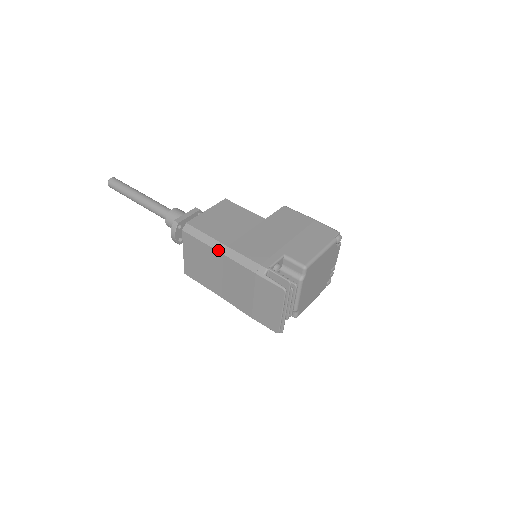
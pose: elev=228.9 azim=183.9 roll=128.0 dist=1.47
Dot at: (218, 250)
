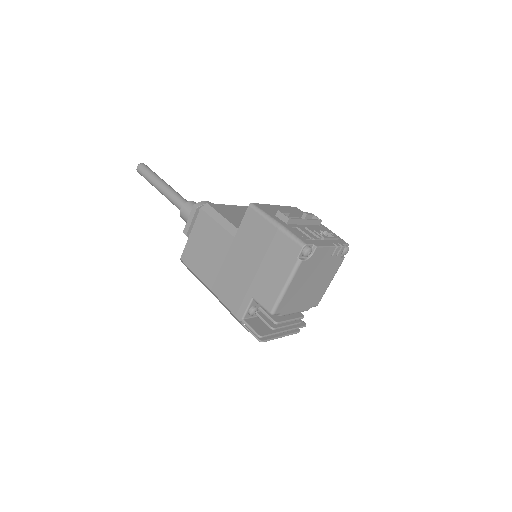
Dot at: occluded
